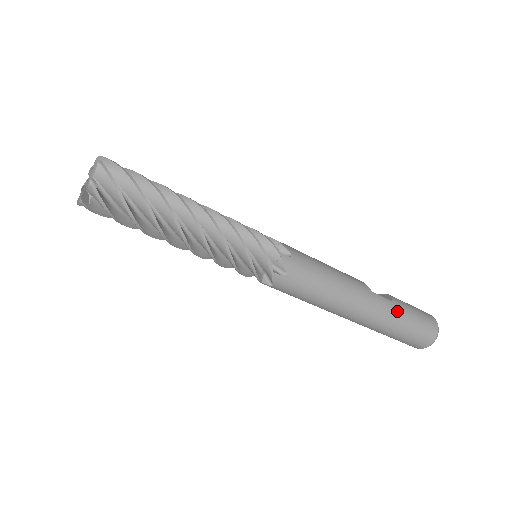
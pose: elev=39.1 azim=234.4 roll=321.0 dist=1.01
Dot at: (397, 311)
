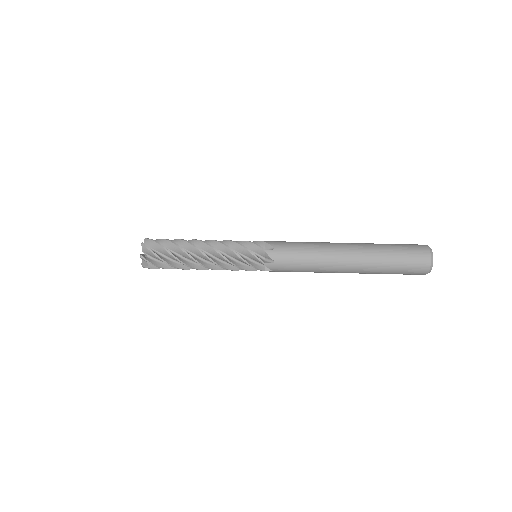
Dot at: occluded
